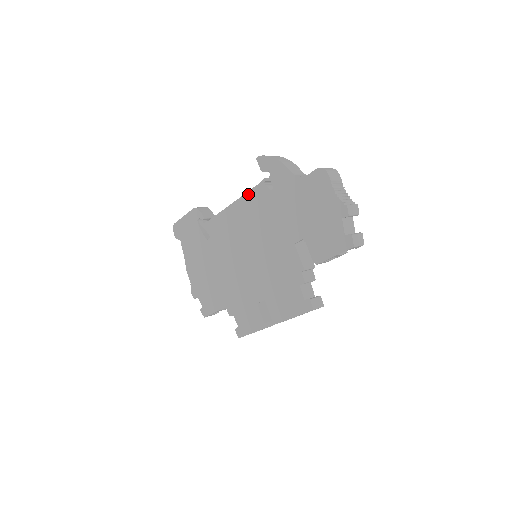
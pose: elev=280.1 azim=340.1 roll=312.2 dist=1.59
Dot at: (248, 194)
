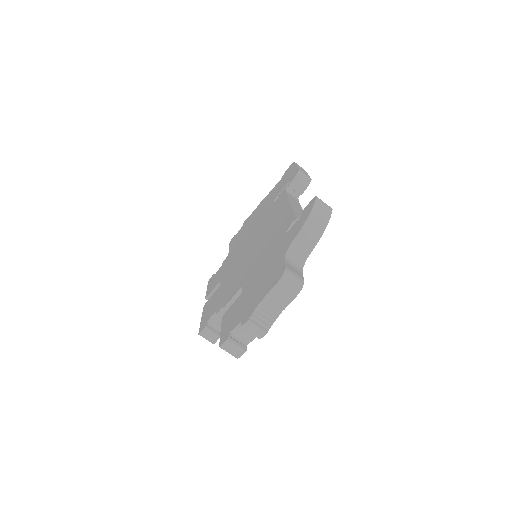
Dot at: (291, 211)
